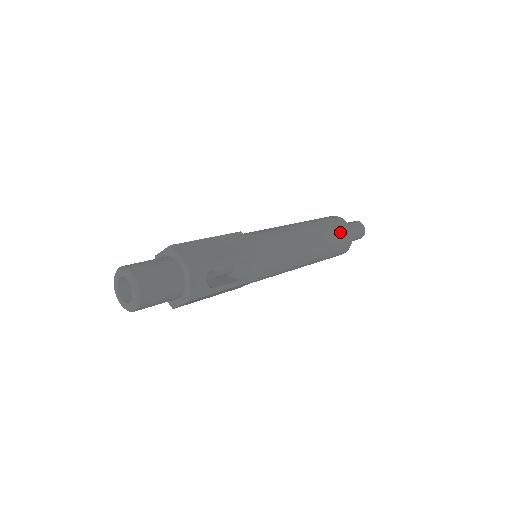
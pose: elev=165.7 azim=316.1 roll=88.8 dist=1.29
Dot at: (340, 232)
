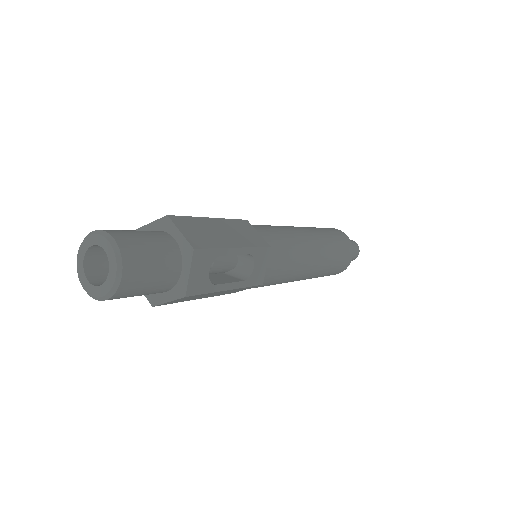
Dot at: (343, 246)
